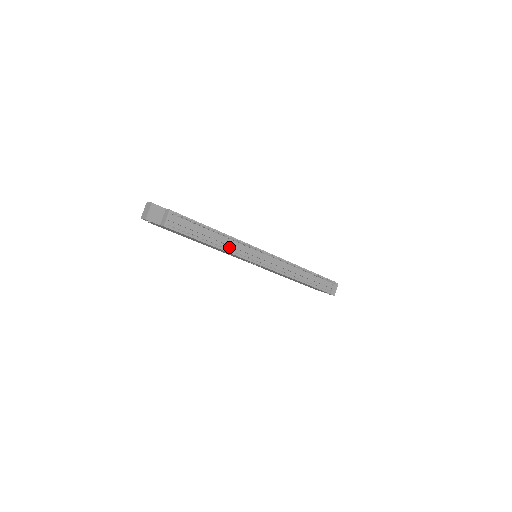
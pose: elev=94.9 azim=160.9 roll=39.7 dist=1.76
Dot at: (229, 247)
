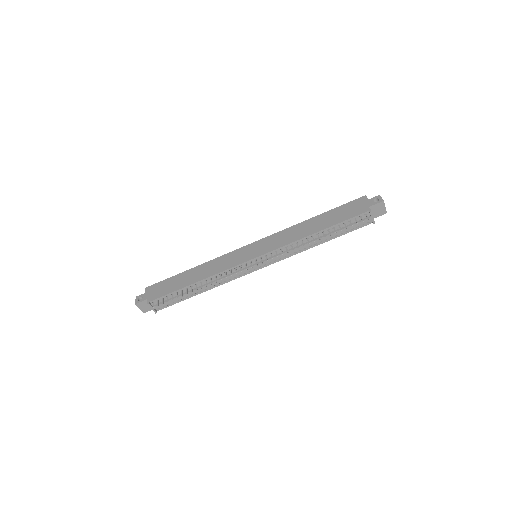
Dot at: (219, 282)
